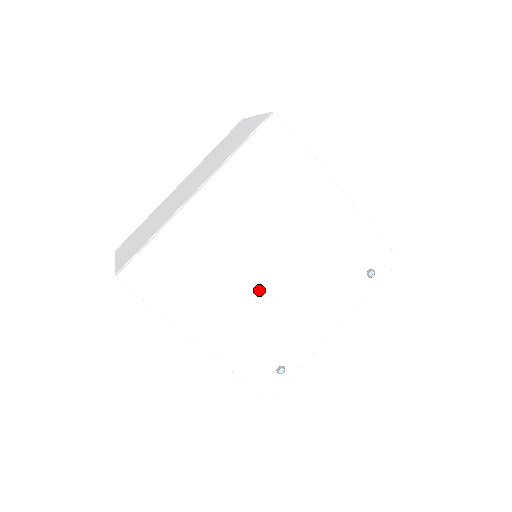
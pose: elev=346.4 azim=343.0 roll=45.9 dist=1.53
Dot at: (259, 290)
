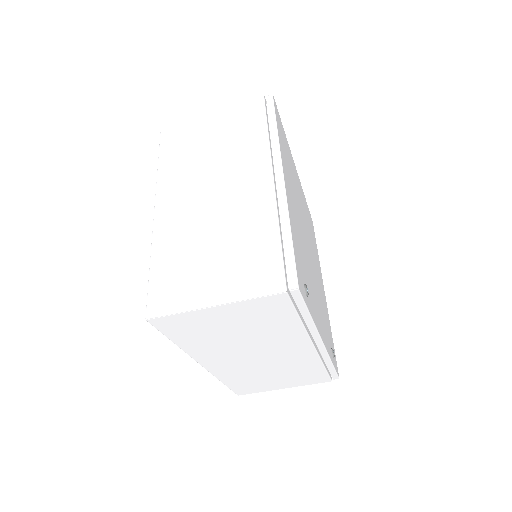
Dot at: (304, 236)
